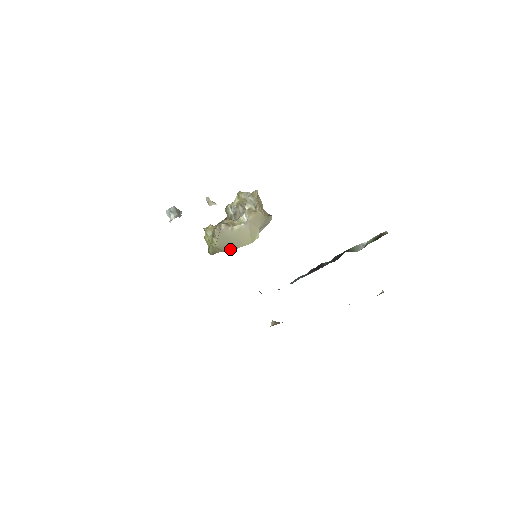
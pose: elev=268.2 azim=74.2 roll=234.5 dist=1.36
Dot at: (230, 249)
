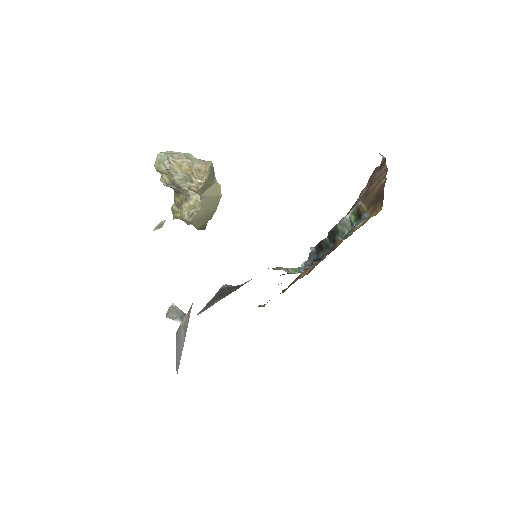
Dot at: (212, 215)
